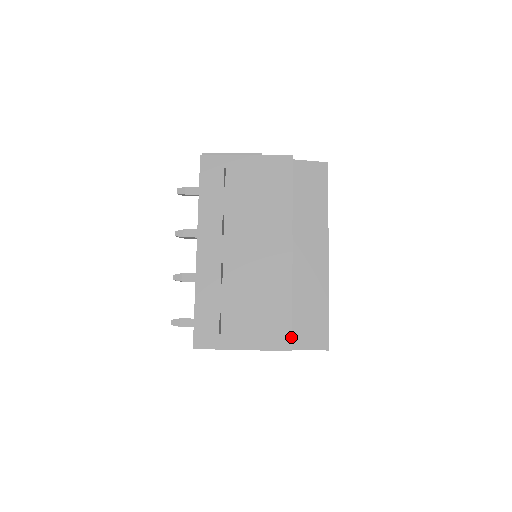
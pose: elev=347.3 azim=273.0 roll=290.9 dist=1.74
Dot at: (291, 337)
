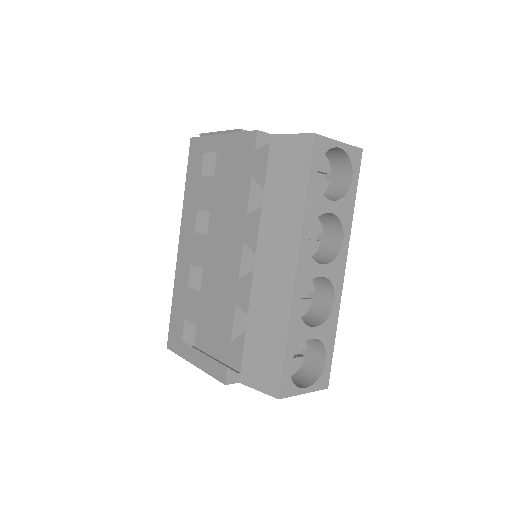
Dot at: (227, 368)
